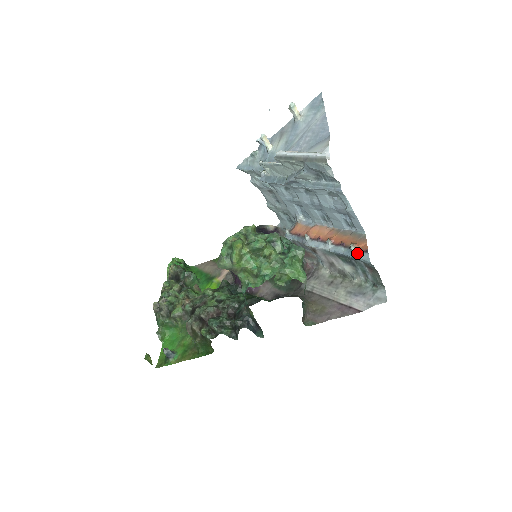
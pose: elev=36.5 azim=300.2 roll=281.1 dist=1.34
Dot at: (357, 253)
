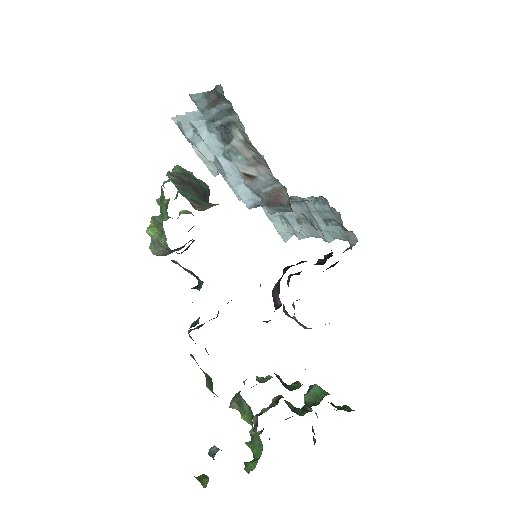
Dot at: (205, 112)
